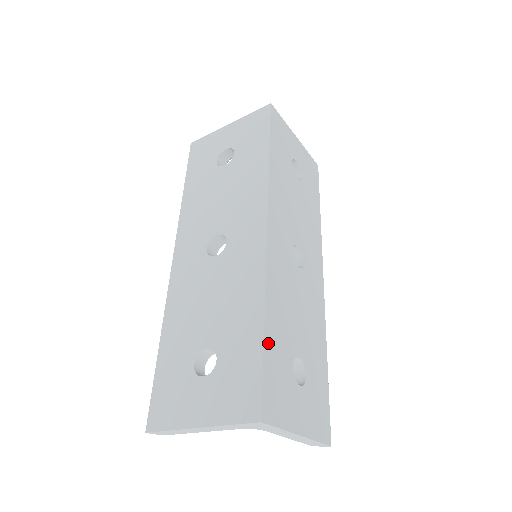
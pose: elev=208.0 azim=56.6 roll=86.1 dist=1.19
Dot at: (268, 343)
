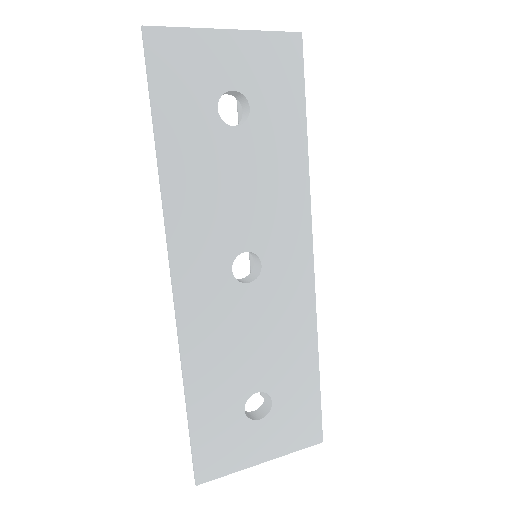
Dot at: (316, 376)
